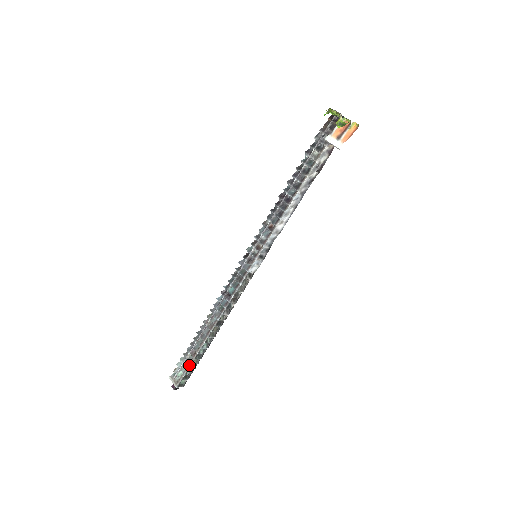
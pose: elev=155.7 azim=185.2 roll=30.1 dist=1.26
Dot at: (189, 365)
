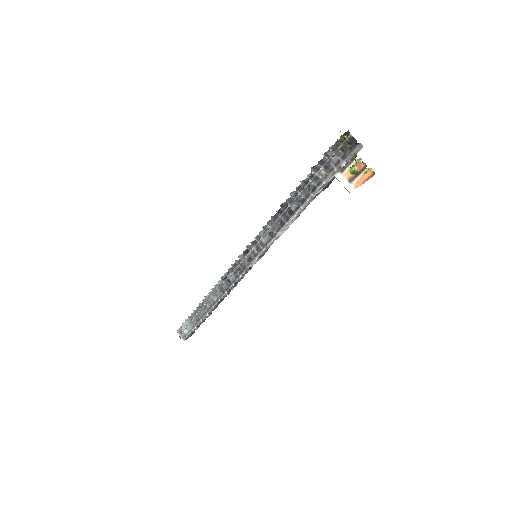
Dot at: (194, 327)
